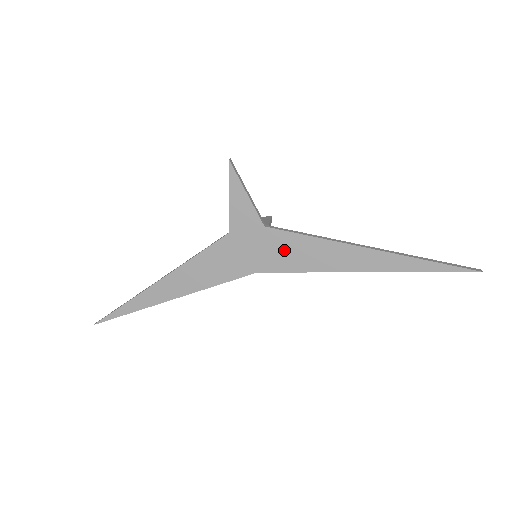
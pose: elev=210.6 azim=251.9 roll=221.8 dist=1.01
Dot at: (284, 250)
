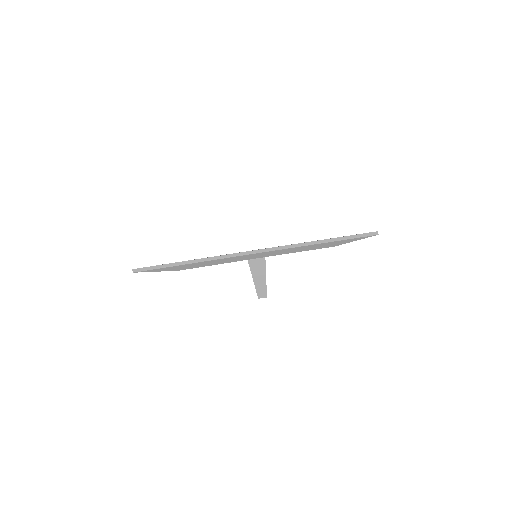
Dot at: occluded
